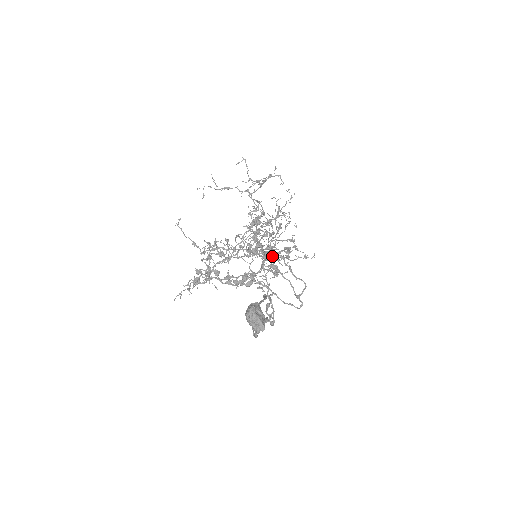
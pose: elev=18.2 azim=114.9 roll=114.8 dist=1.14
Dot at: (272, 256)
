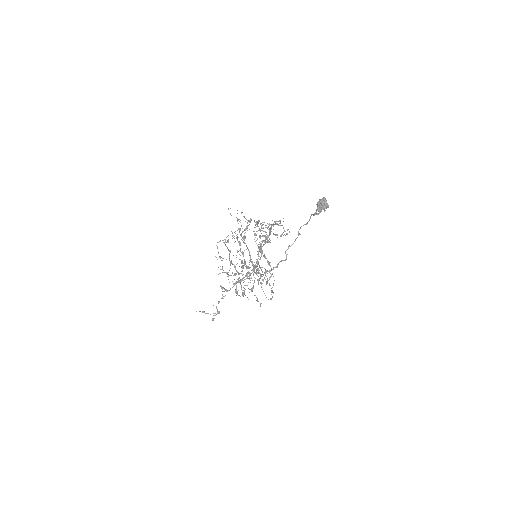
Dot at: (258, 268)
